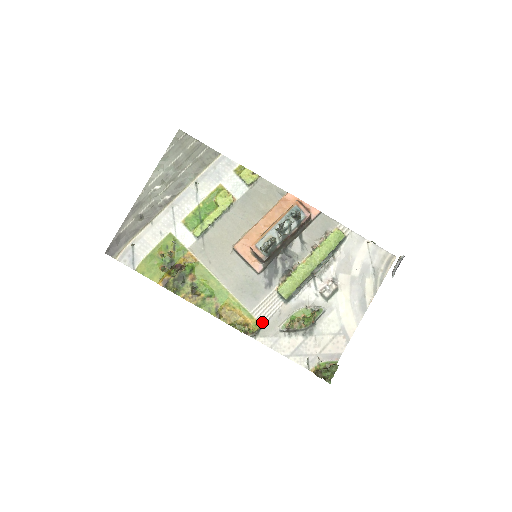
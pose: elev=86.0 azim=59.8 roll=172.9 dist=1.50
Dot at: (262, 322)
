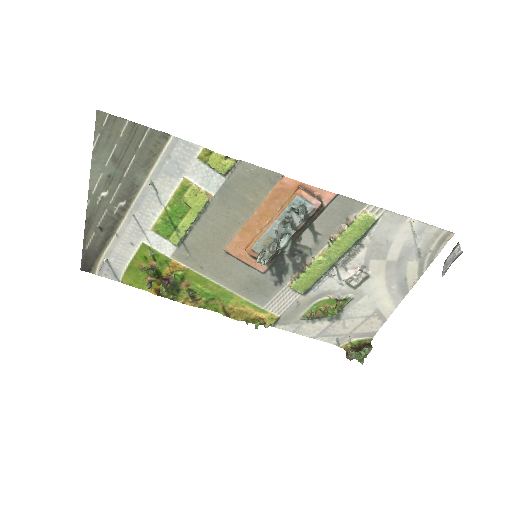
Dot at: (279, 314)
